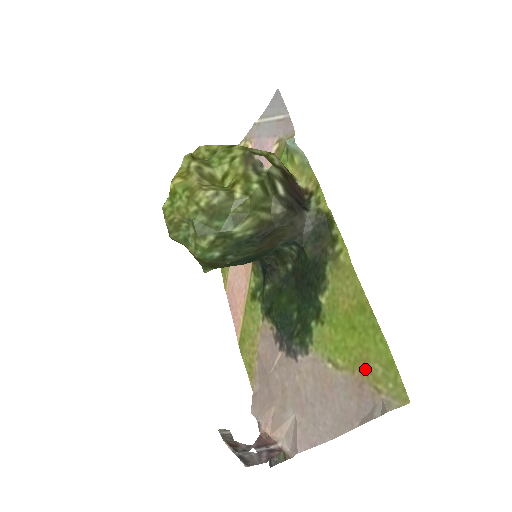
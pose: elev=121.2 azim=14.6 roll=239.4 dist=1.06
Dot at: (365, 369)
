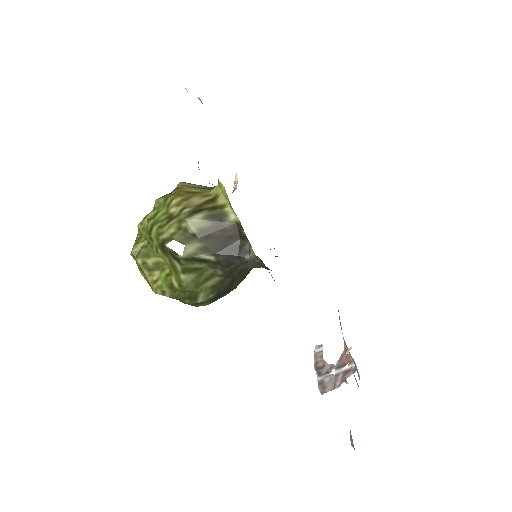
Dot at: occluded
